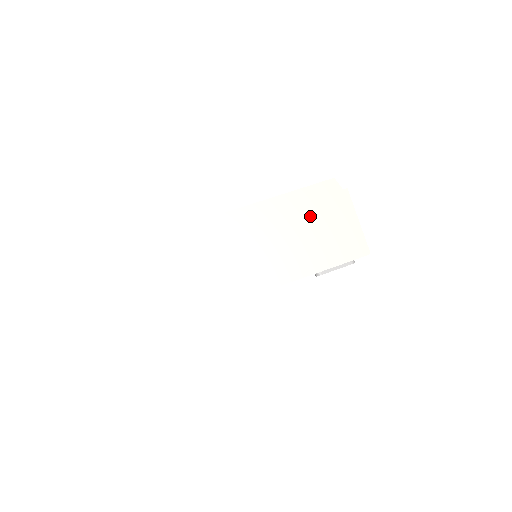
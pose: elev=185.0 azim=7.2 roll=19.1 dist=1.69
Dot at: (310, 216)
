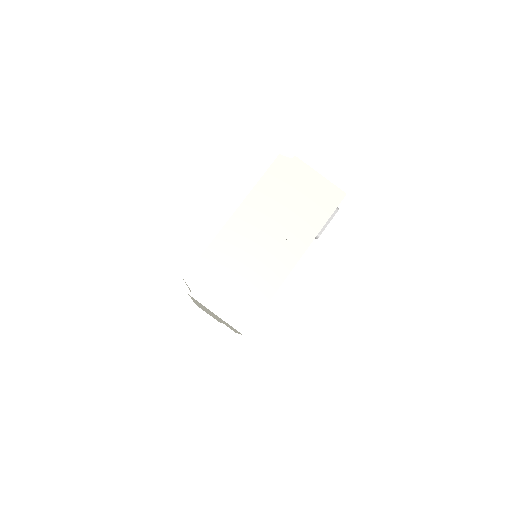
Dot at: (281, 196)
